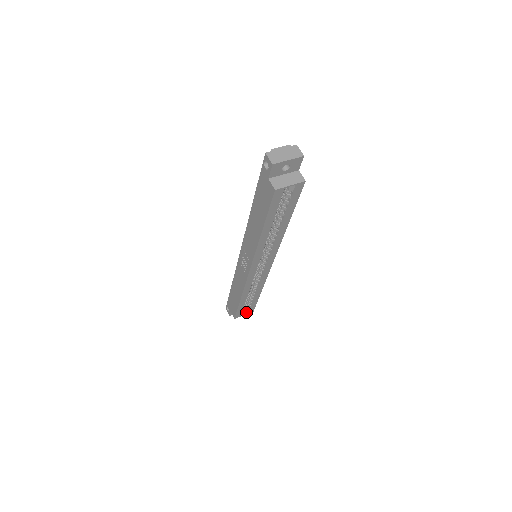
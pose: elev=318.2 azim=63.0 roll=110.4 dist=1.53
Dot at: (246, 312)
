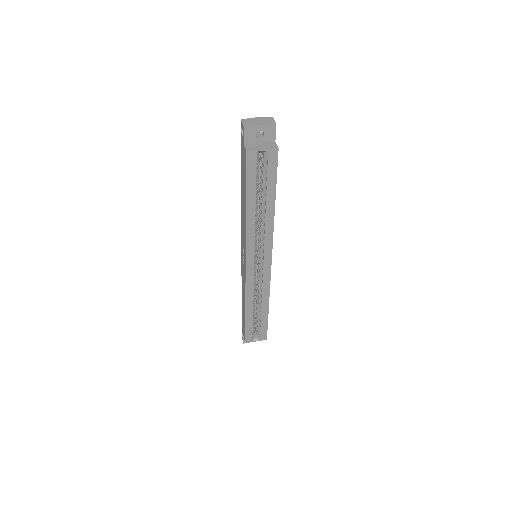
Dot at: (258, 338)
